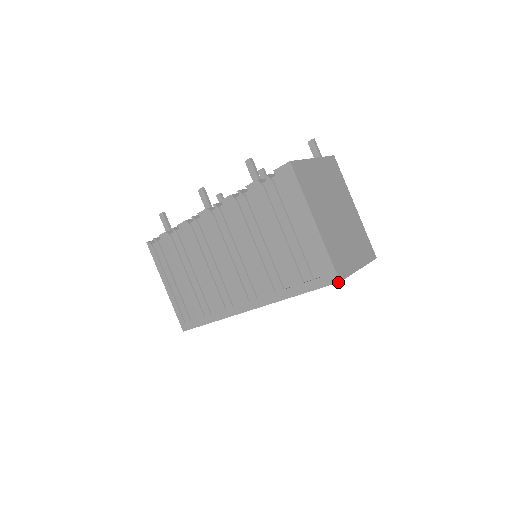
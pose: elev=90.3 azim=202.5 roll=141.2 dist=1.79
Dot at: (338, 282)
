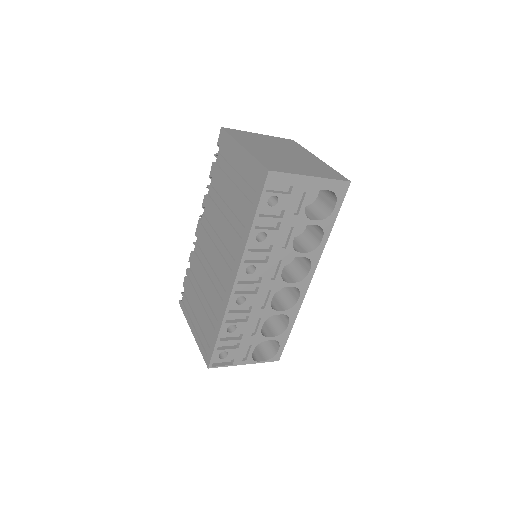
Dot at: (268, 172)
